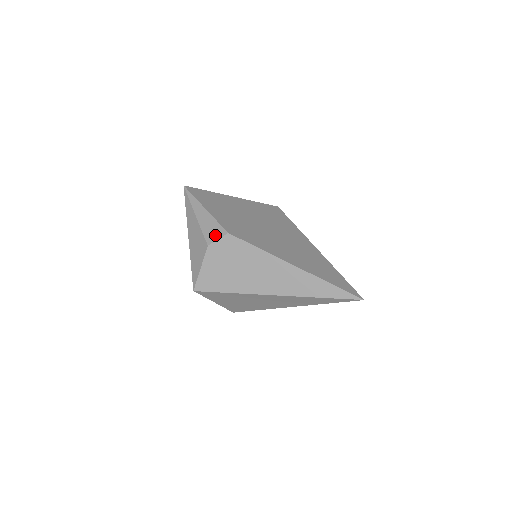
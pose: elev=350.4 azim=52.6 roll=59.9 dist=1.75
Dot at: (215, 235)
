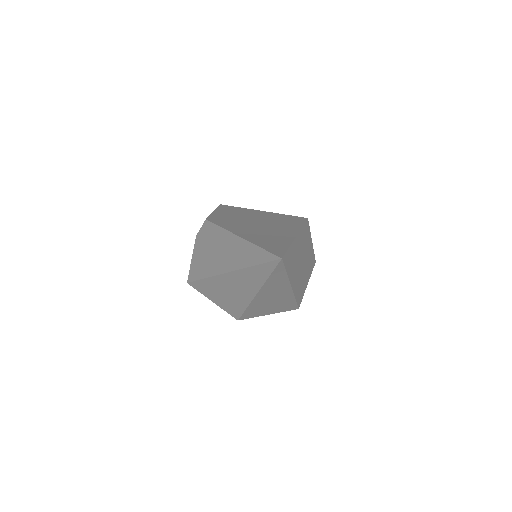
Dot at: occluded
